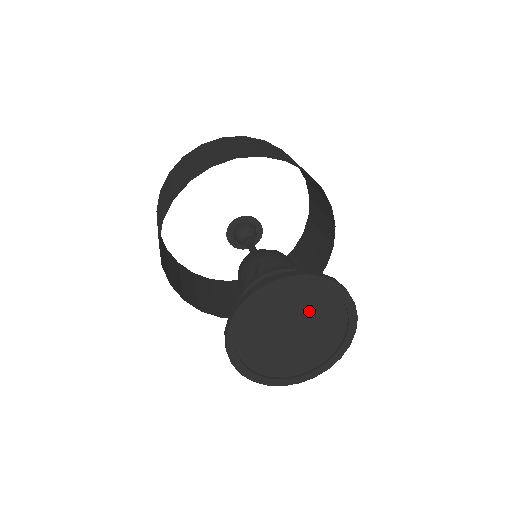
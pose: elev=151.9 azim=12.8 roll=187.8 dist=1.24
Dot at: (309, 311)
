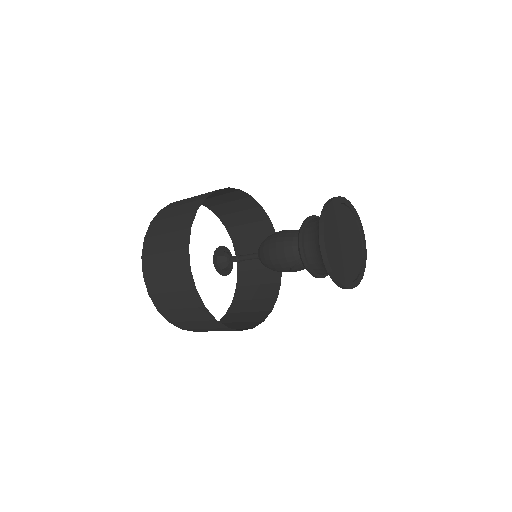
Dot at: (350, 231)
